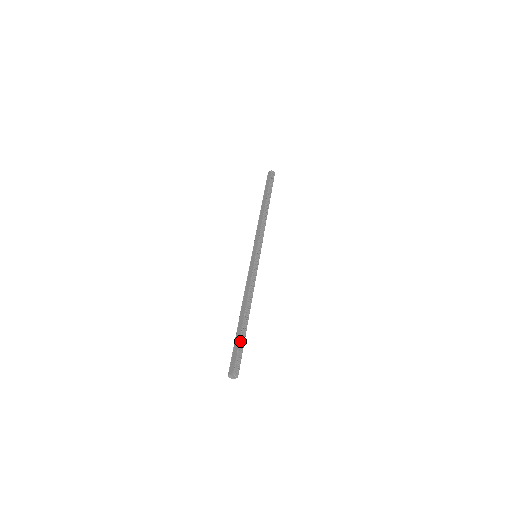
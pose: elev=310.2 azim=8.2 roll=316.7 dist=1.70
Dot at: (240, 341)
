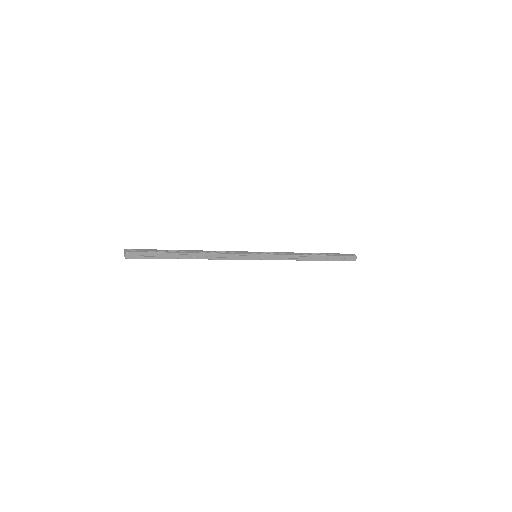
Dot at: (160, 250)
